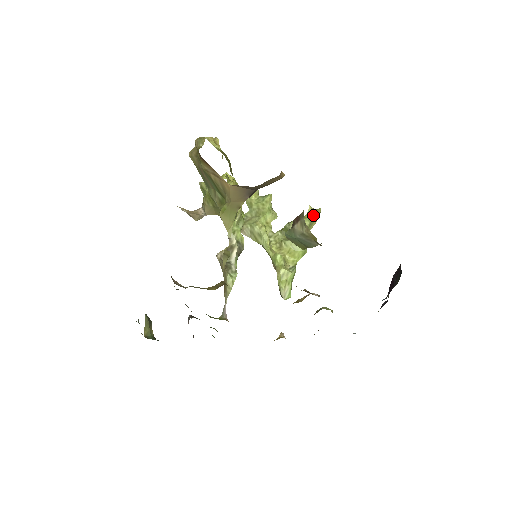
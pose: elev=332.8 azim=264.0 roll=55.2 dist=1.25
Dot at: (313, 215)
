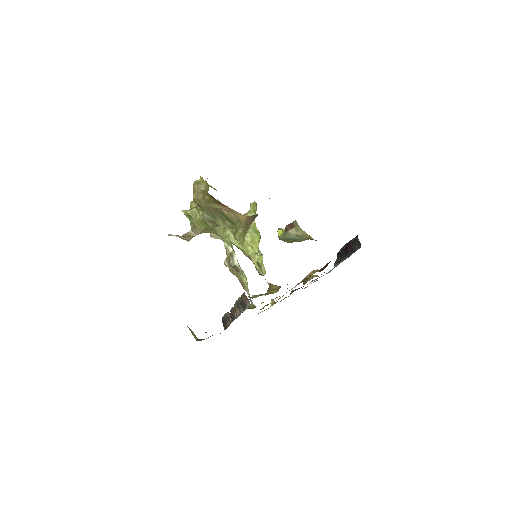
Dot at: (255, 208)
